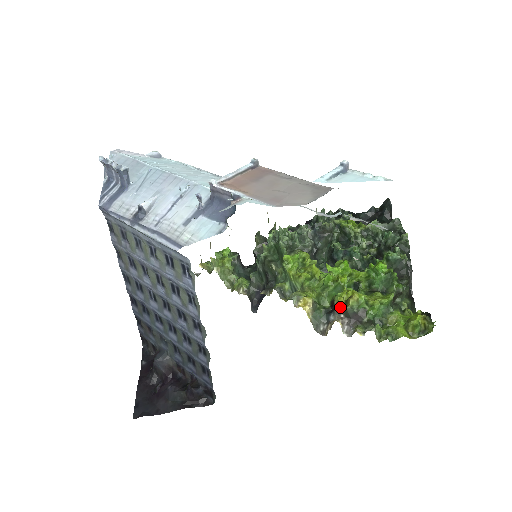
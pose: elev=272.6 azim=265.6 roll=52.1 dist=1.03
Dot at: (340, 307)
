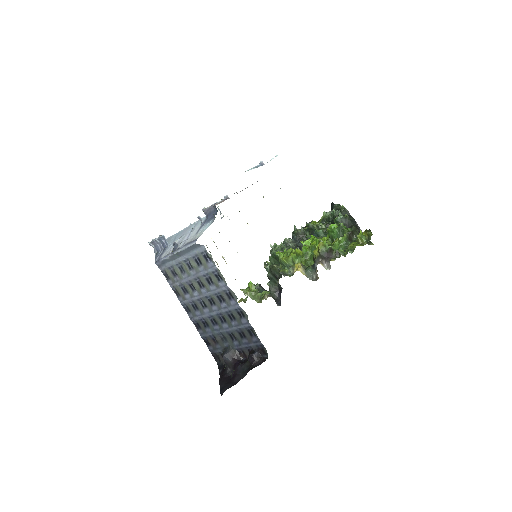
Dot at: (317, 256)
